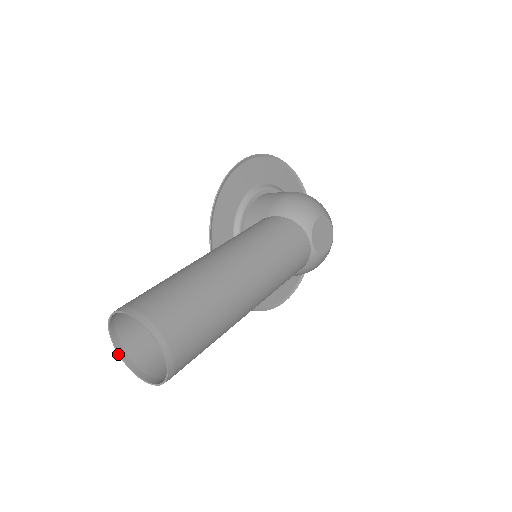
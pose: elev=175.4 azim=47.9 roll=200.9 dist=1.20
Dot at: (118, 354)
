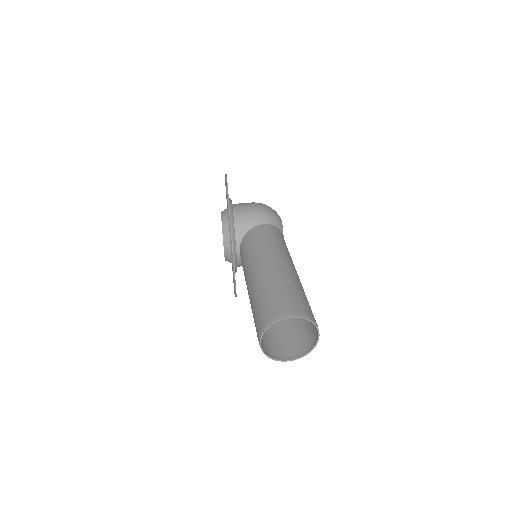
Dot at: (262, 351)
